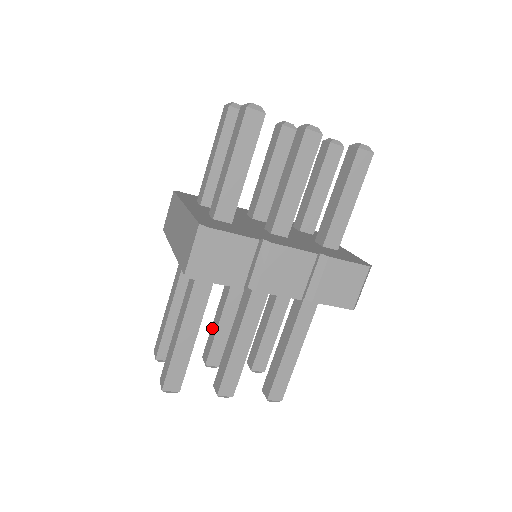
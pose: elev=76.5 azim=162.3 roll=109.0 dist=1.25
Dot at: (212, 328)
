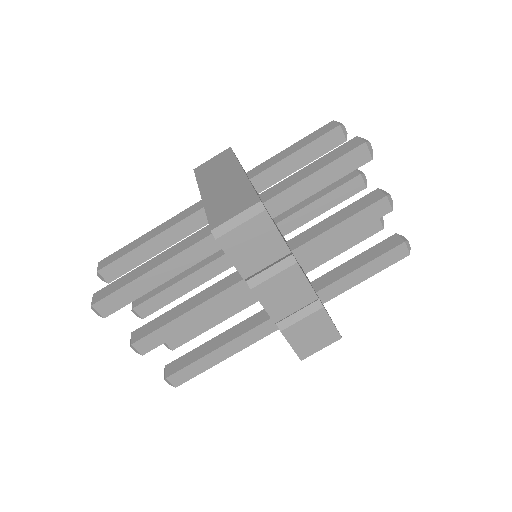
Dot at: occluded
